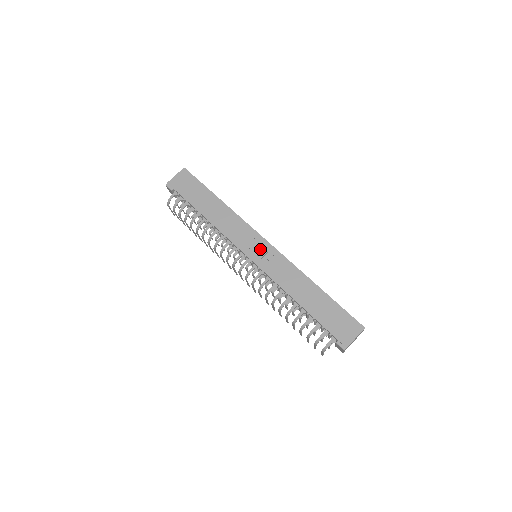
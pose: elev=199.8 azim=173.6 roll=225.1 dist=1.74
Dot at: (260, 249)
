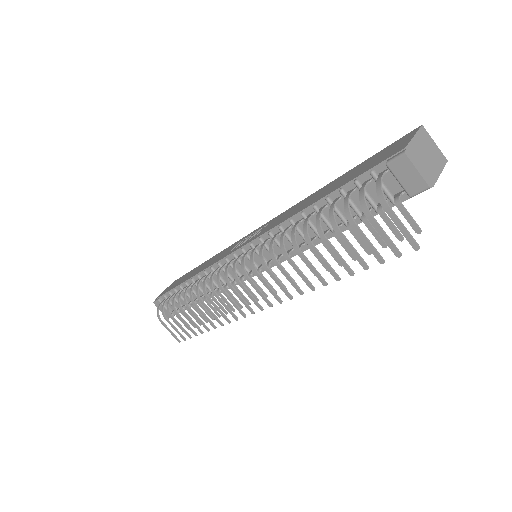
Dot at: (251, 236)
